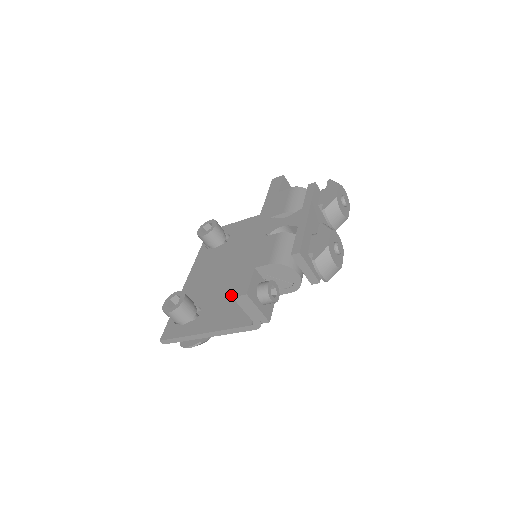
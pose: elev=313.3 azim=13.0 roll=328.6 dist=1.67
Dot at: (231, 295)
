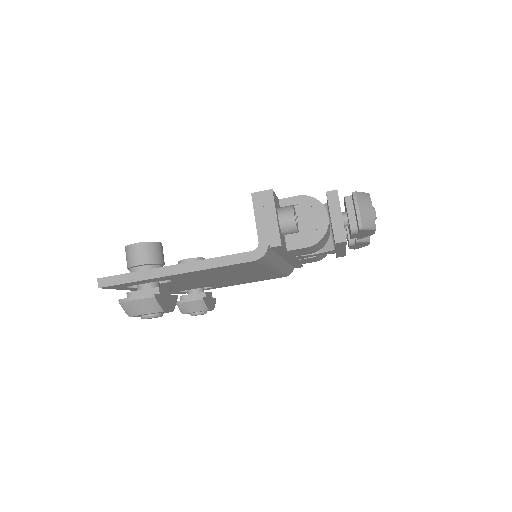
Dot at: occluded
